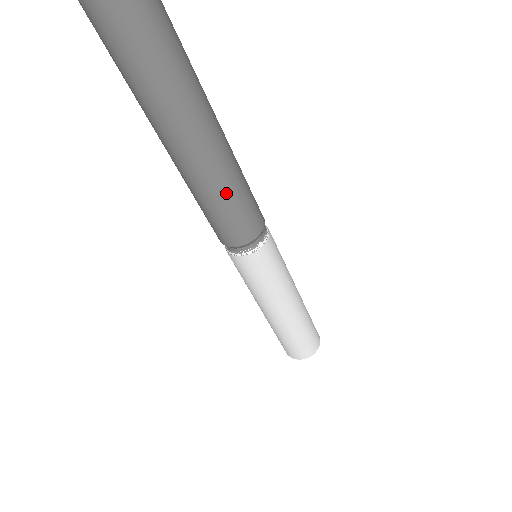
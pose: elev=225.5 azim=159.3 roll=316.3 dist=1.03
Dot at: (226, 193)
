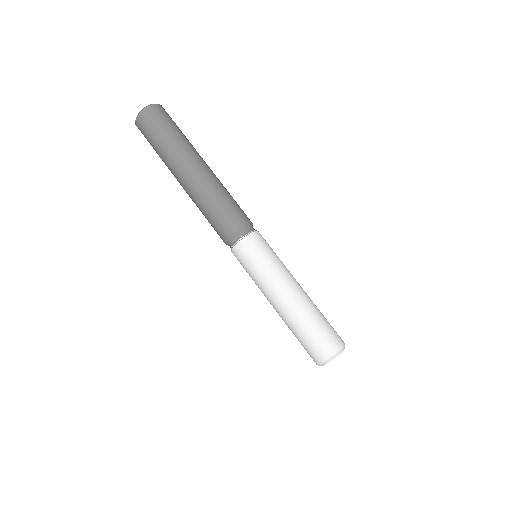
Dot at: (209, 199)
